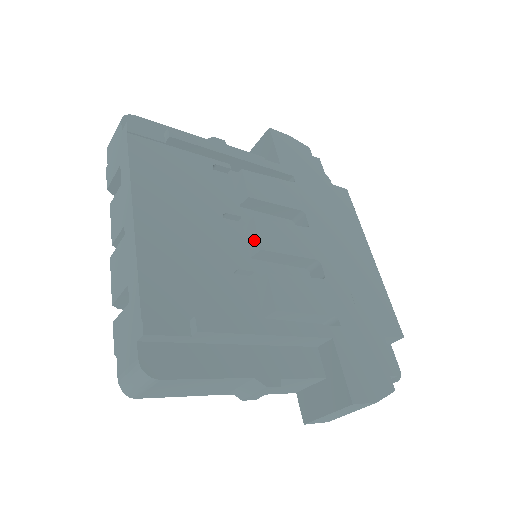
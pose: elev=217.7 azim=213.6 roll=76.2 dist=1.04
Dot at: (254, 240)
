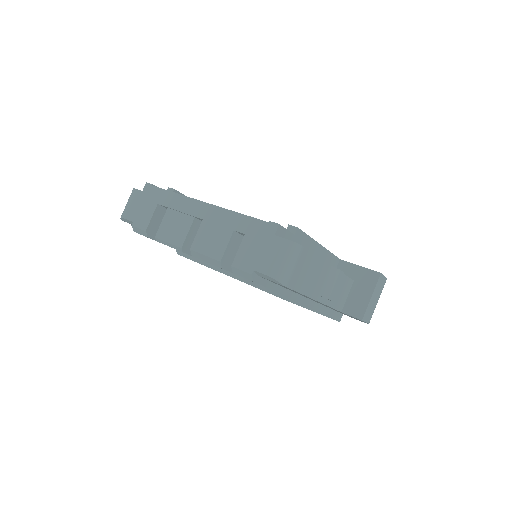
Dot at: occluded
